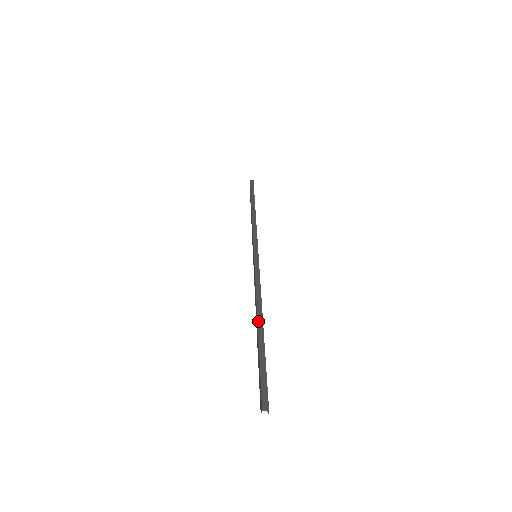
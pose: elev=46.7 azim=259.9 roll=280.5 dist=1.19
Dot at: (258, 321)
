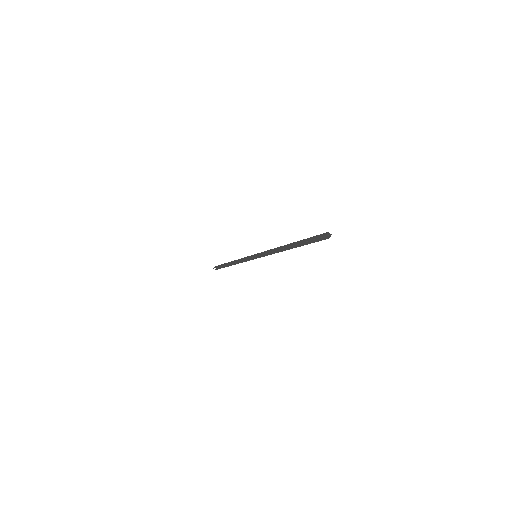
Dot at: (289, 244)
